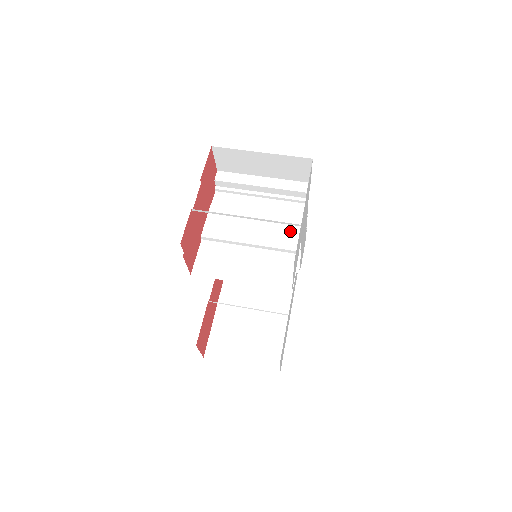
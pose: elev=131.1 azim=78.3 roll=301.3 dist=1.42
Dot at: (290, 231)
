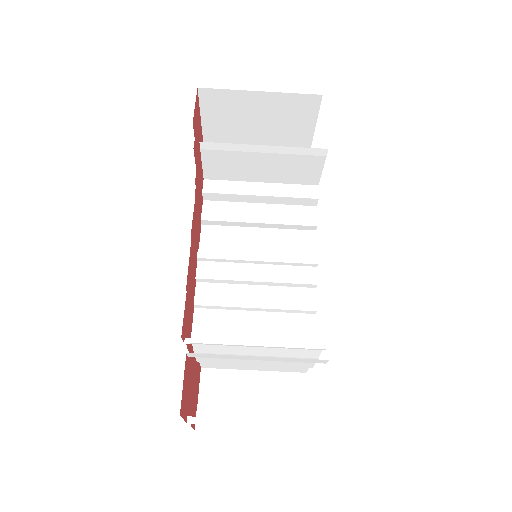
Dot at: occluded
